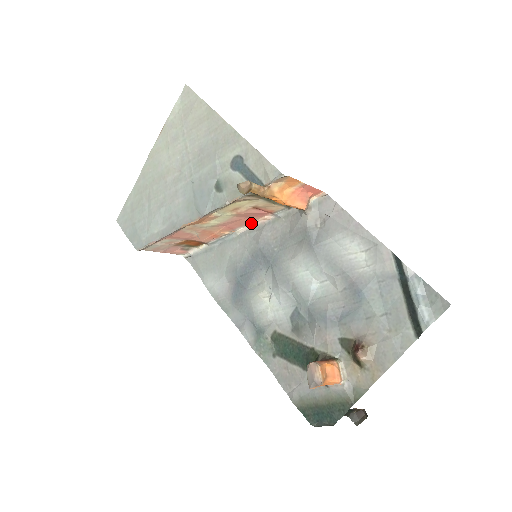
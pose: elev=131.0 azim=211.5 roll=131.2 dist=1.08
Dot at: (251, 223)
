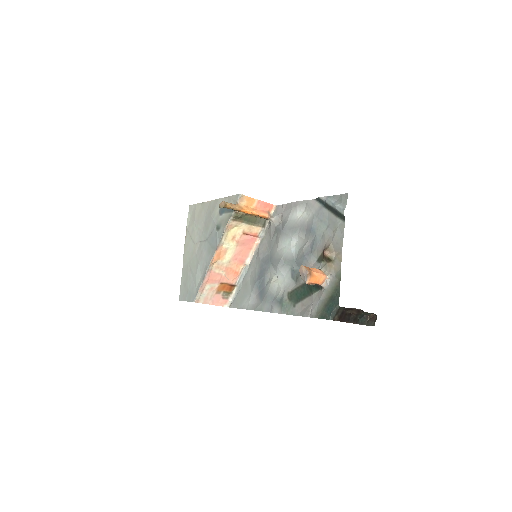
Dot at: (252, 252)
